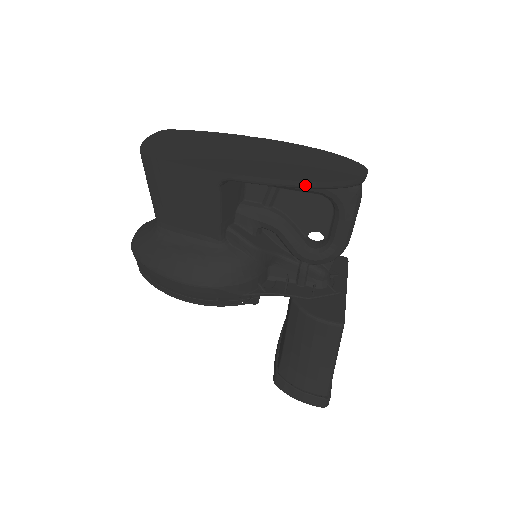
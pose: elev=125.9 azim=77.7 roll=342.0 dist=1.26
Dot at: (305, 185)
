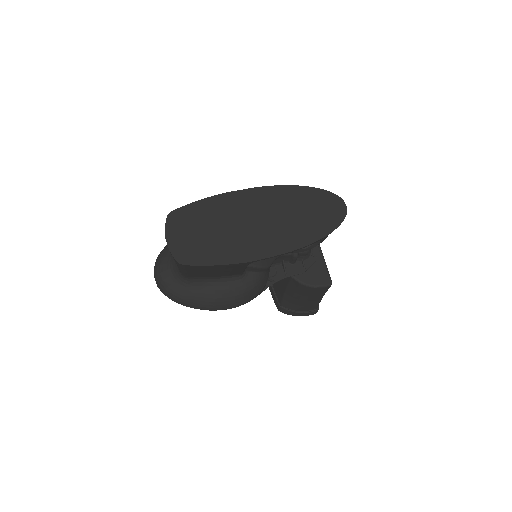
Dot at: (313, 243)
